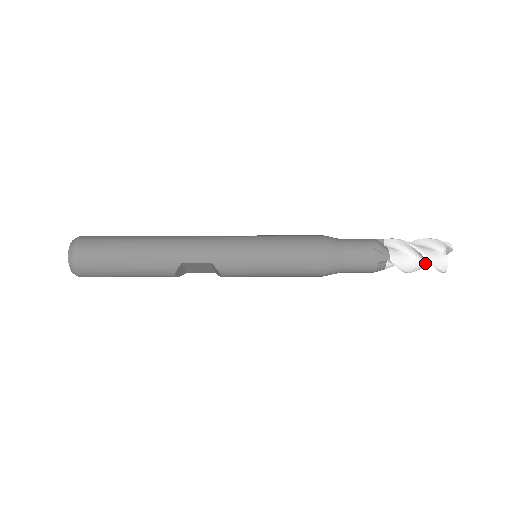
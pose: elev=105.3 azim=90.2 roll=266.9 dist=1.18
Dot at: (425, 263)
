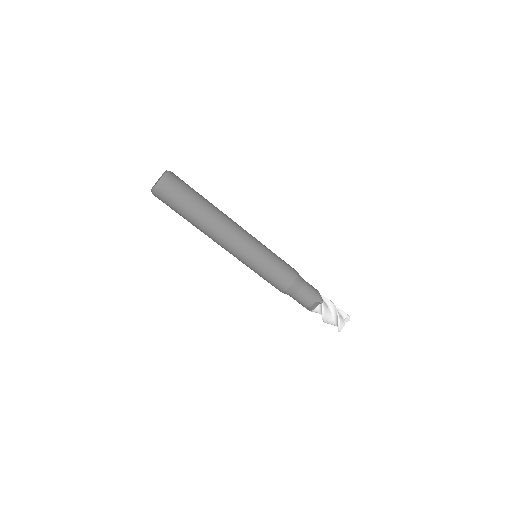
Dot at: occluded
